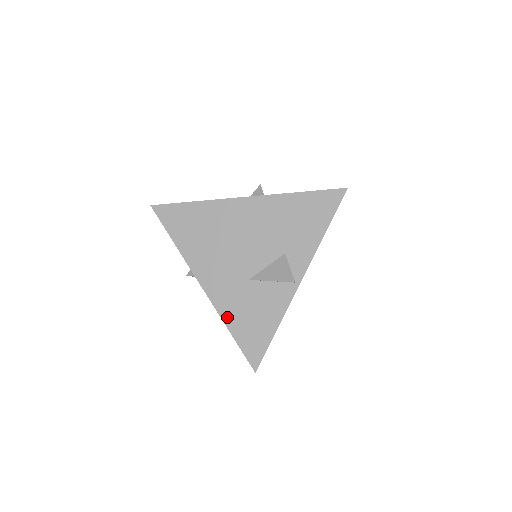
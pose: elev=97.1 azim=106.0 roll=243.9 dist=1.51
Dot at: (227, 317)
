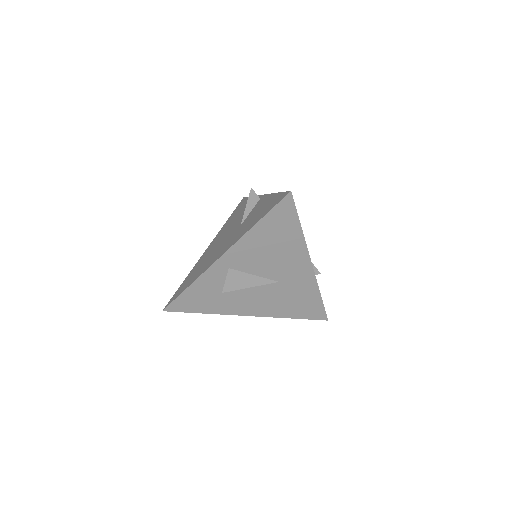
Dot at: (248, 230)
